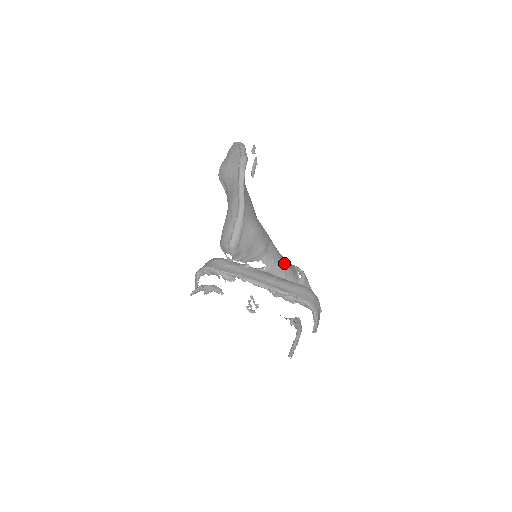
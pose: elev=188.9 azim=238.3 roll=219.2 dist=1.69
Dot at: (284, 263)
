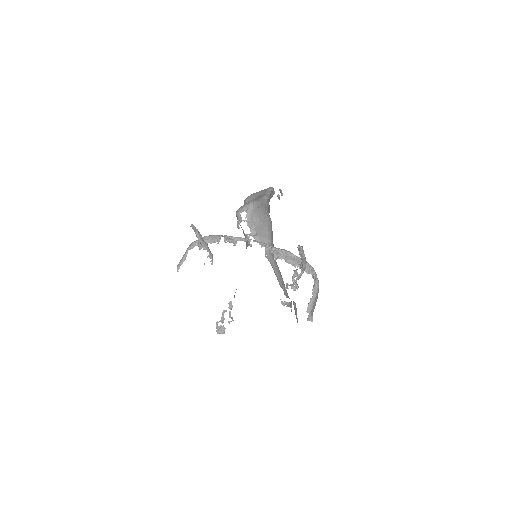
Dot at: occluded
